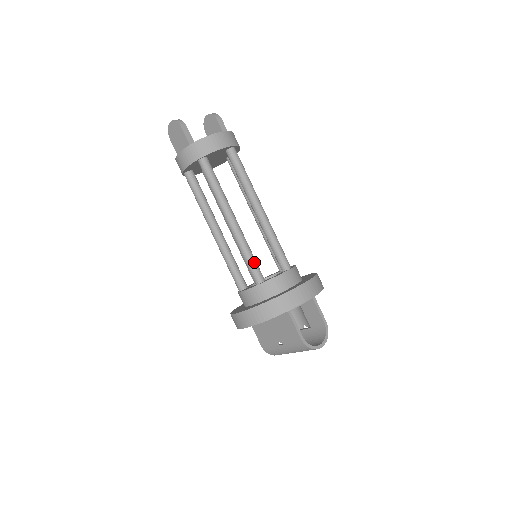
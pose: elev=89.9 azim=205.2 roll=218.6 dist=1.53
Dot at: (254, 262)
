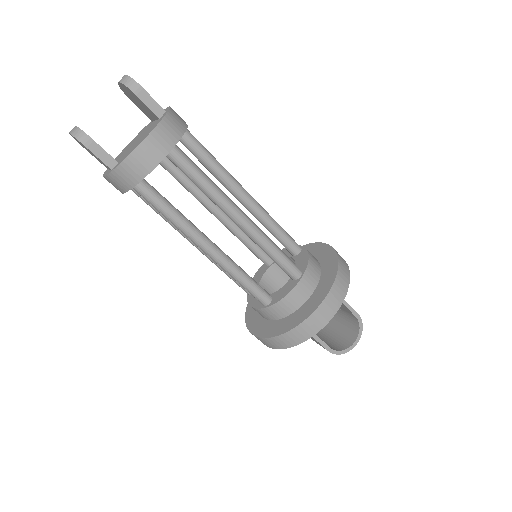
Dot at: (252, 286)
